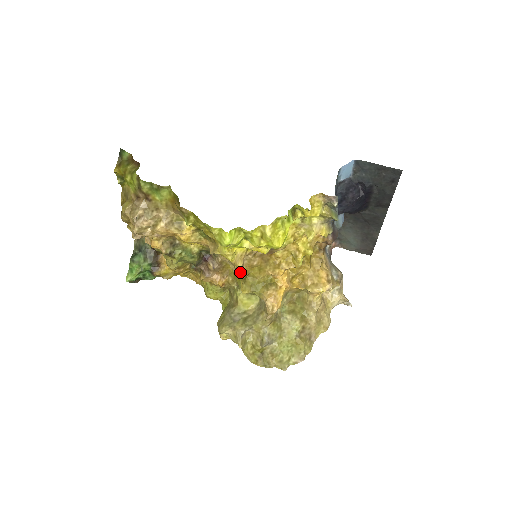
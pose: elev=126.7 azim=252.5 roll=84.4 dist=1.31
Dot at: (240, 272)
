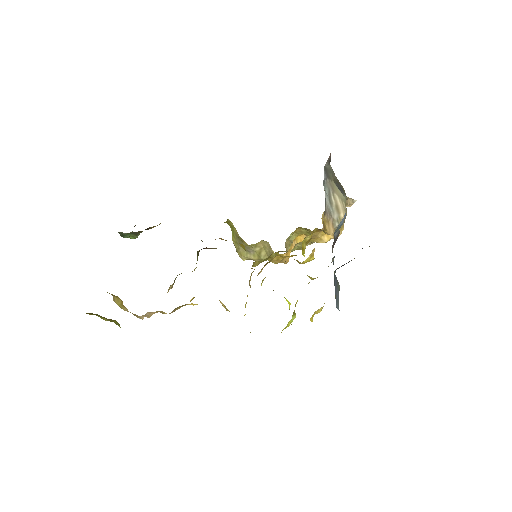
Dot at: (249, 281)
